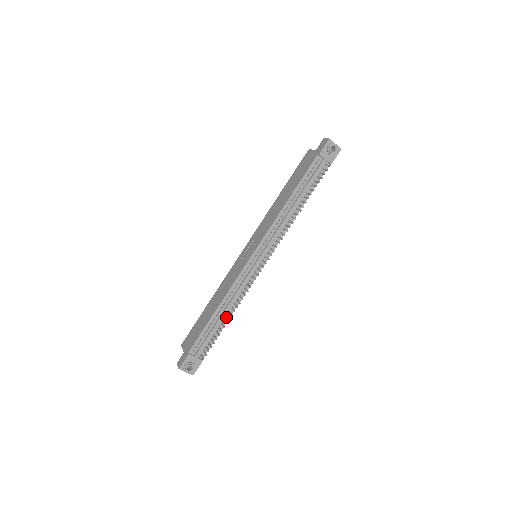
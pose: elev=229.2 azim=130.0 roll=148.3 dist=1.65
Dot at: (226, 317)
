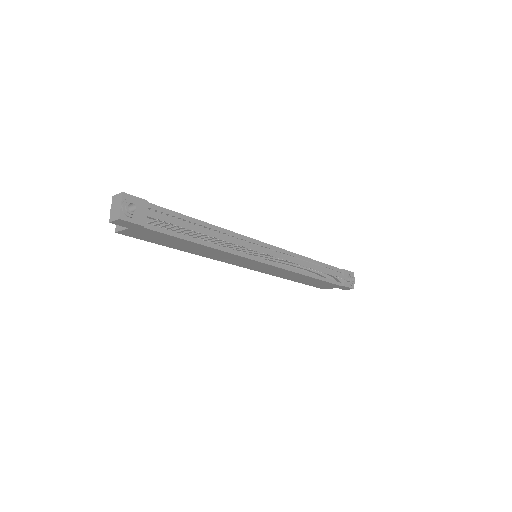
Dot at: (203, 240)
